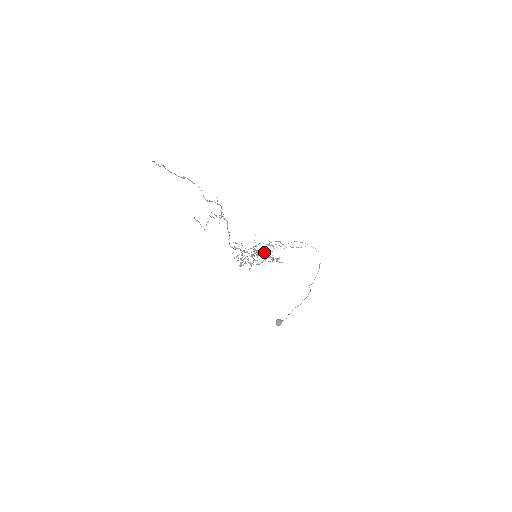
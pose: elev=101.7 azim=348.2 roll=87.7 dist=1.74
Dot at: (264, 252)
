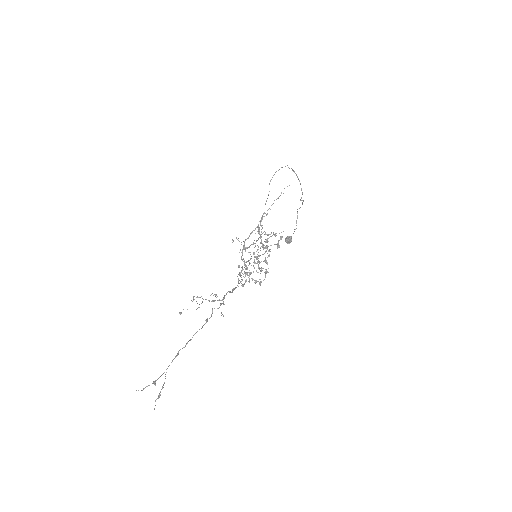
Dot at: (263, 248)
